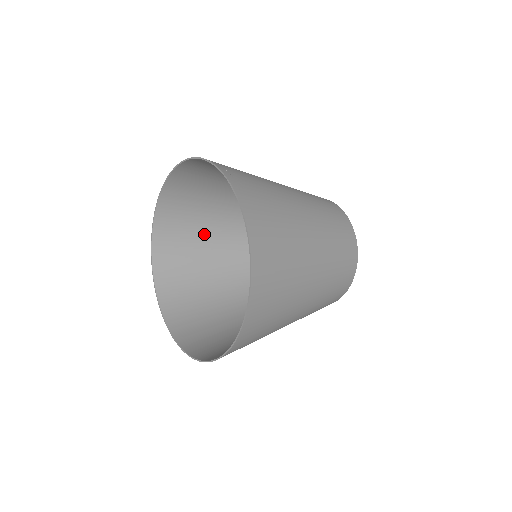
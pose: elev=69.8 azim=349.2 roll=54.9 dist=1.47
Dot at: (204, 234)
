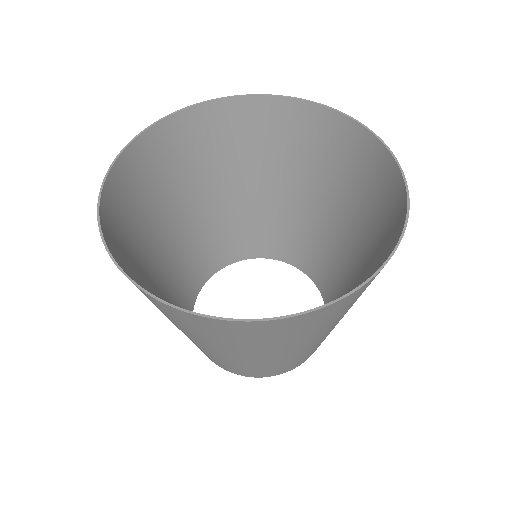
Dot at: (205, 176)
